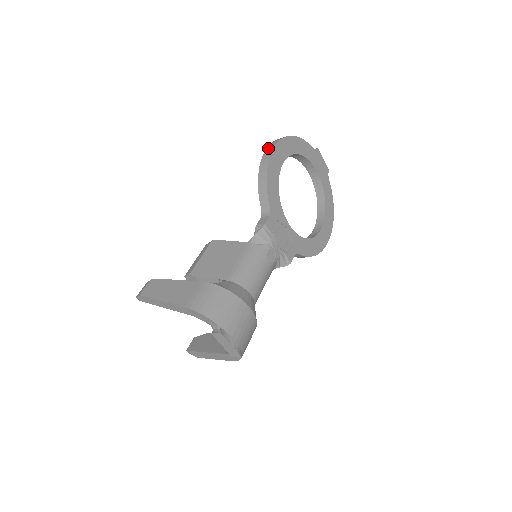
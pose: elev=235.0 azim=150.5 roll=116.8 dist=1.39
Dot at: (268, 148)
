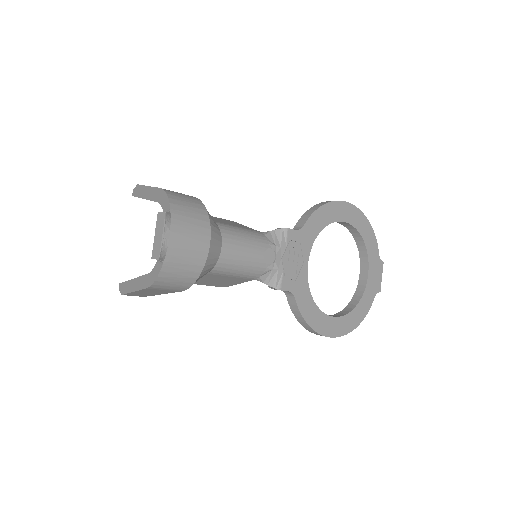
Dot at: occluded
